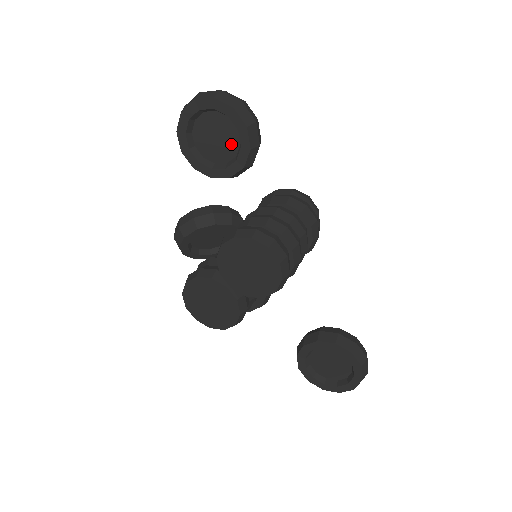
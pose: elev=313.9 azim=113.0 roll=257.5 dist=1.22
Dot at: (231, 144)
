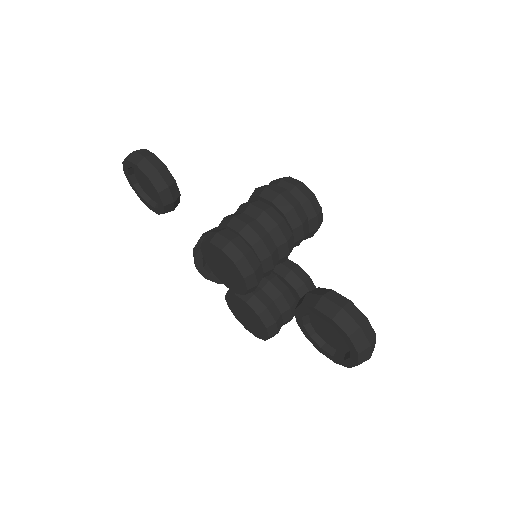
Dot at: occluded
